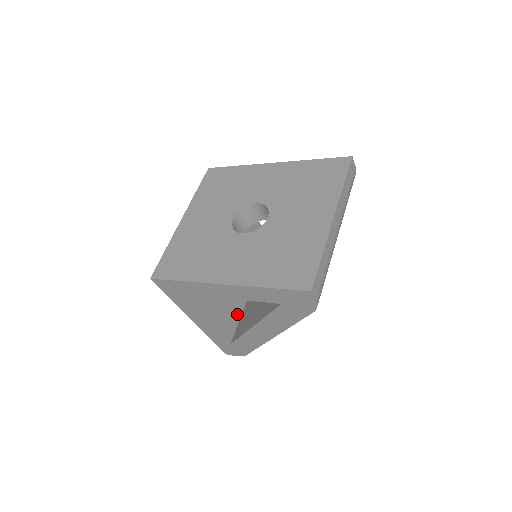
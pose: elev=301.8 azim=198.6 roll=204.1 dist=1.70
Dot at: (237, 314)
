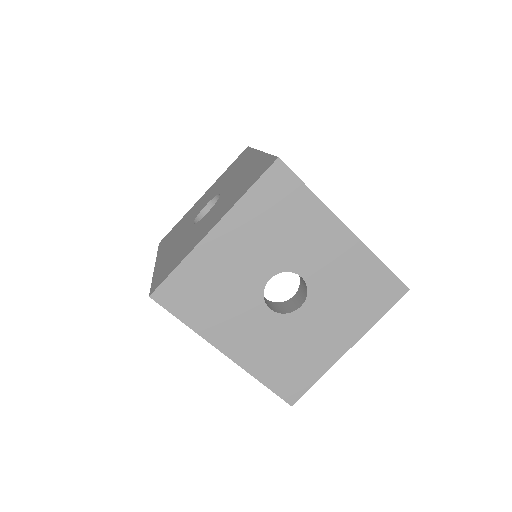
Dot at: occluded
